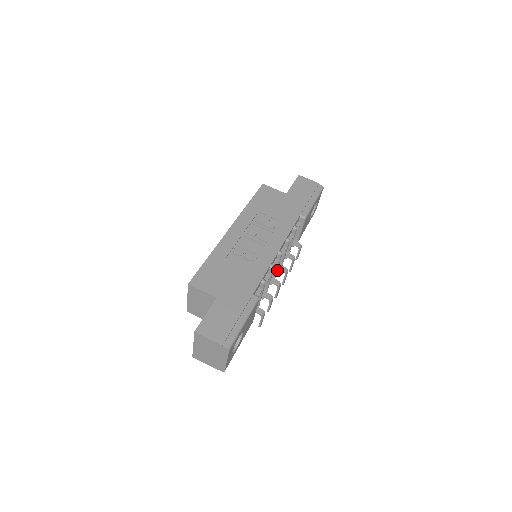
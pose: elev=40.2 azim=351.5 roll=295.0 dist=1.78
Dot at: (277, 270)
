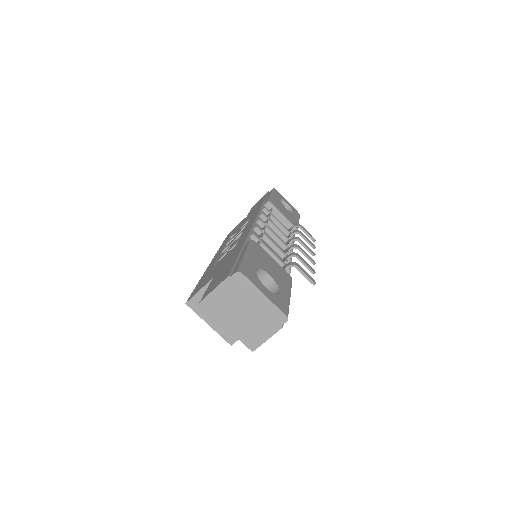
Dot at: occluded
